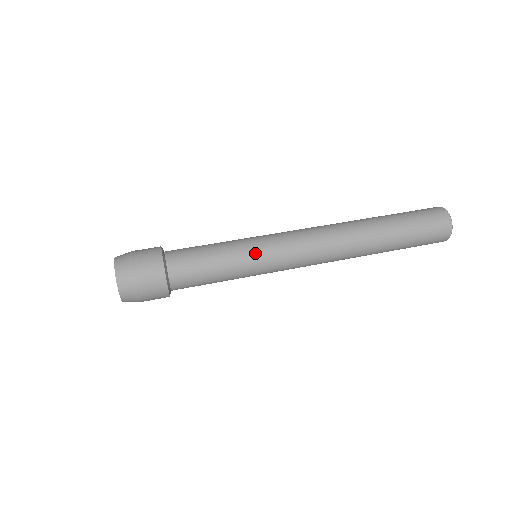
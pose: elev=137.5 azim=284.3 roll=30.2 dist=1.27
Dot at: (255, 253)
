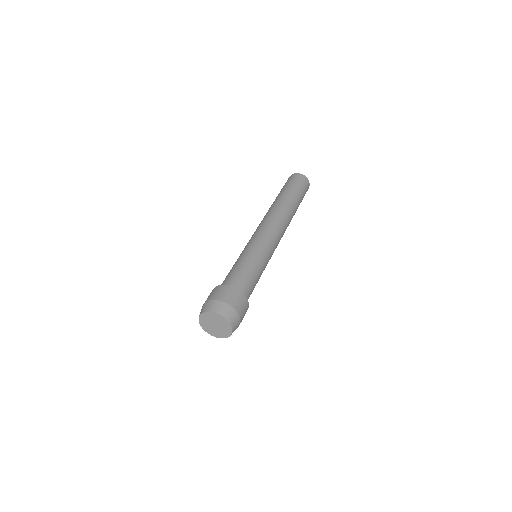
Dot at: (254, 246)
